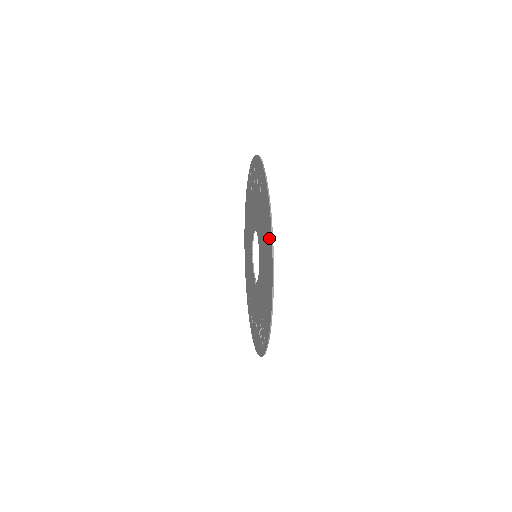
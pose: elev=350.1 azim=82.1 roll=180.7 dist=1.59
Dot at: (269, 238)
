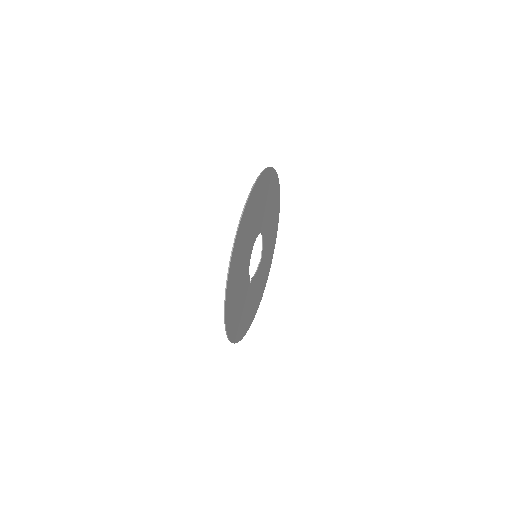
Dot at: (245, 213)
